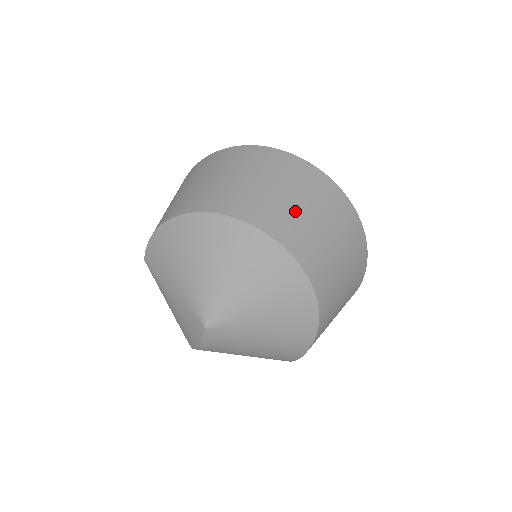
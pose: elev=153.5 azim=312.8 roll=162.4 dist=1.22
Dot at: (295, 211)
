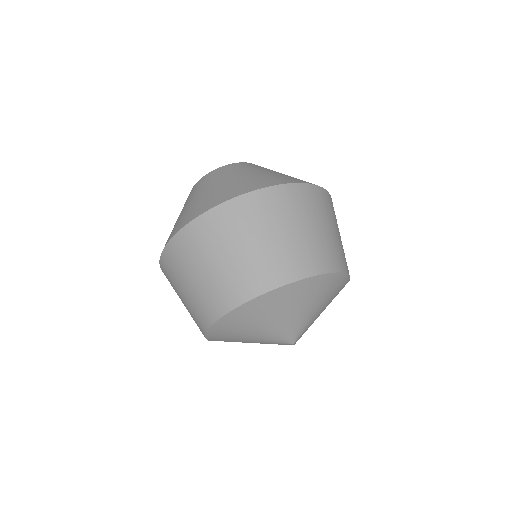
Dot at: (280, 246)
